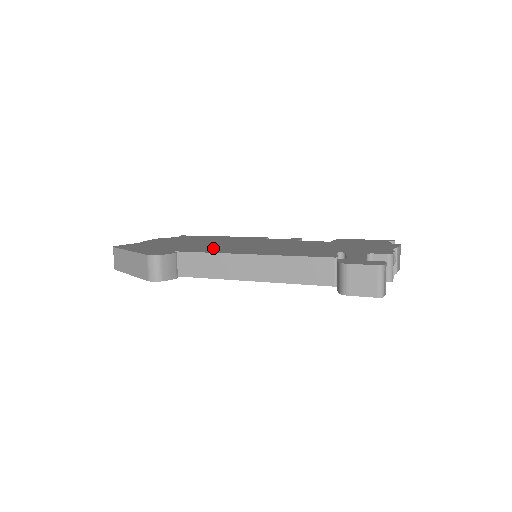
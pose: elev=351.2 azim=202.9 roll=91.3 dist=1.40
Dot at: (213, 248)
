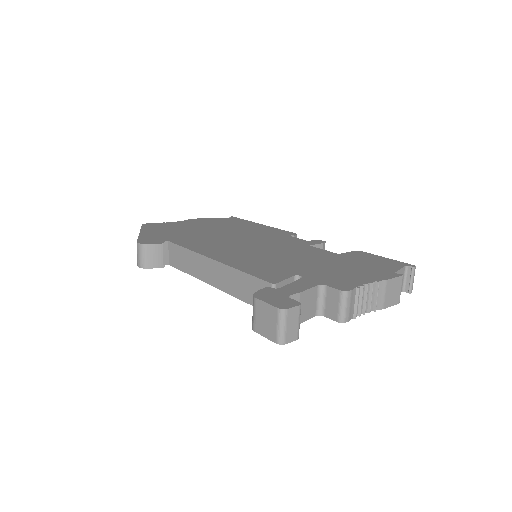
Dot at: (207, 243)
